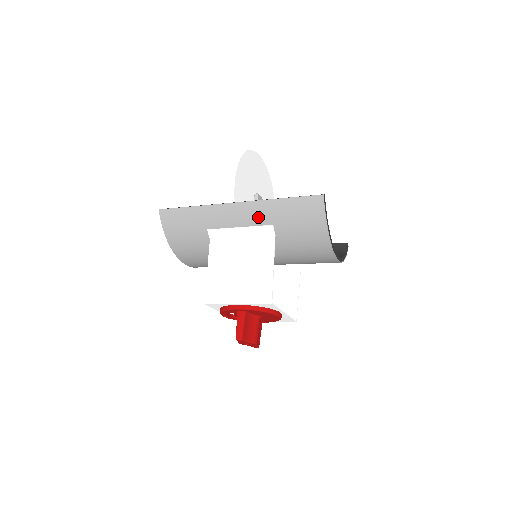
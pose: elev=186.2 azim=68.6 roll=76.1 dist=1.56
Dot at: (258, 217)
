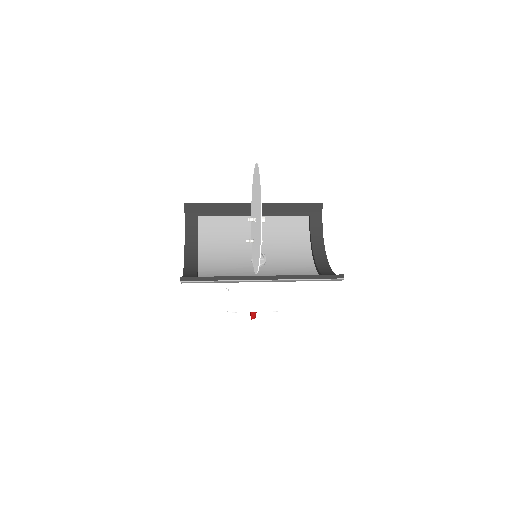
Dot at: occluded
